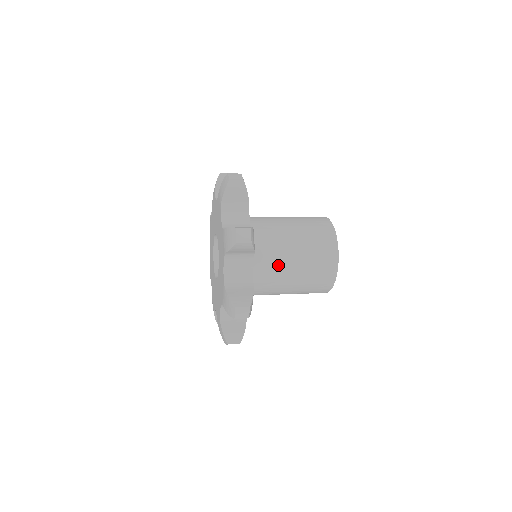
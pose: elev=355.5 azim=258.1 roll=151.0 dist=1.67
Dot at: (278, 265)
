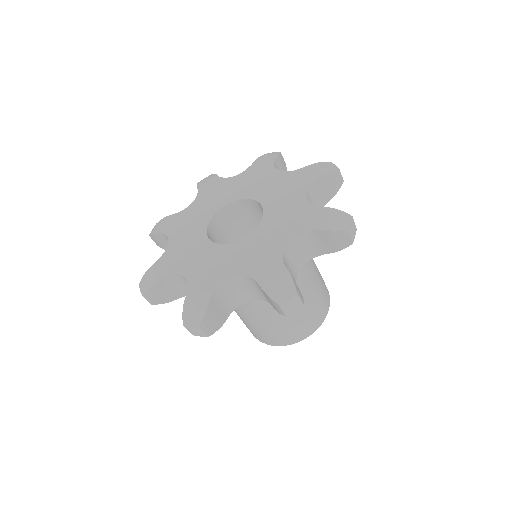
Dot at: (297, 284)
